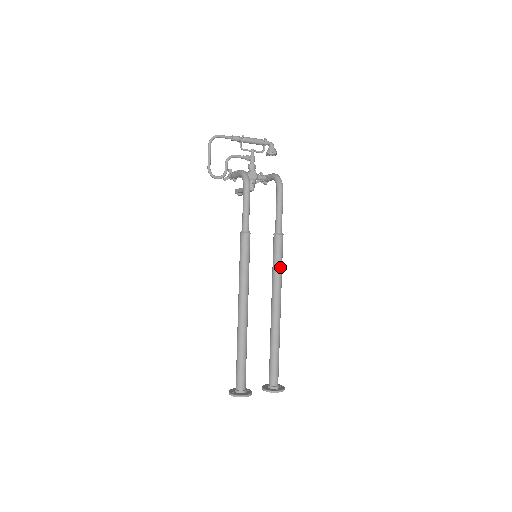
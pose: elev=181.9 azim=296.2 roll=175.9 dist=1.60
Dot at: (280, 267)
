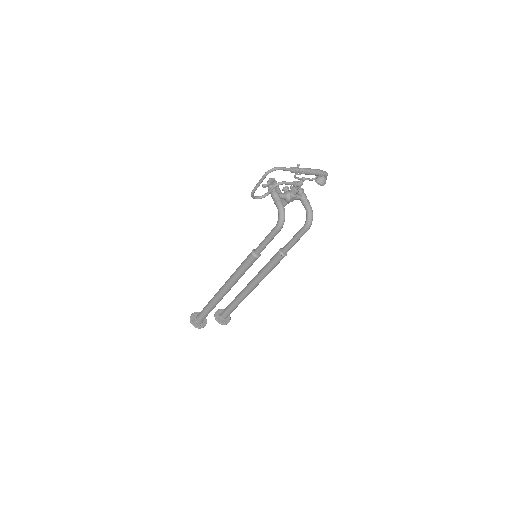
Dot at: (270, 271)
